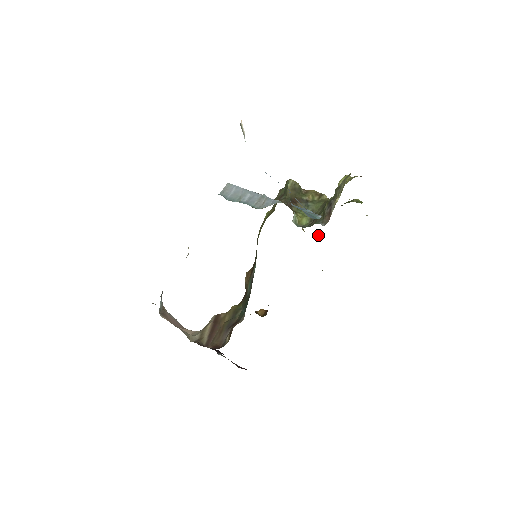
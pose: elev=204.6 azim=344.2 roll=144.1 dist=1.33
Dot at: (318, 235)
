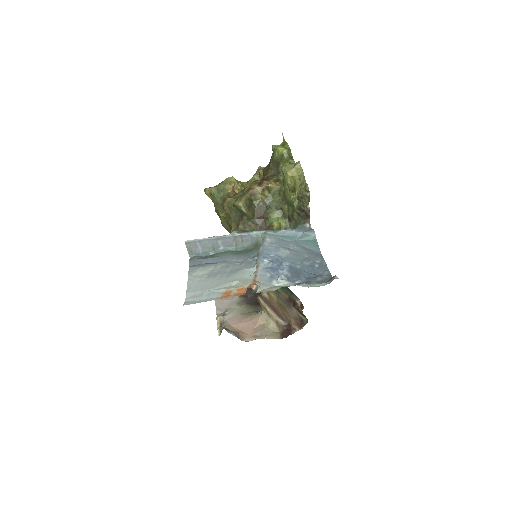
Dot at: (257, 178)
